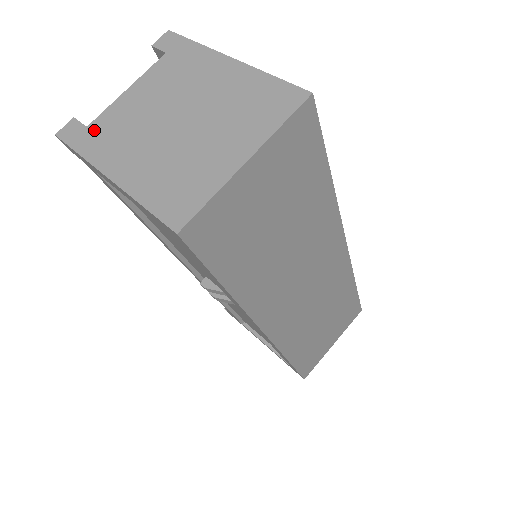
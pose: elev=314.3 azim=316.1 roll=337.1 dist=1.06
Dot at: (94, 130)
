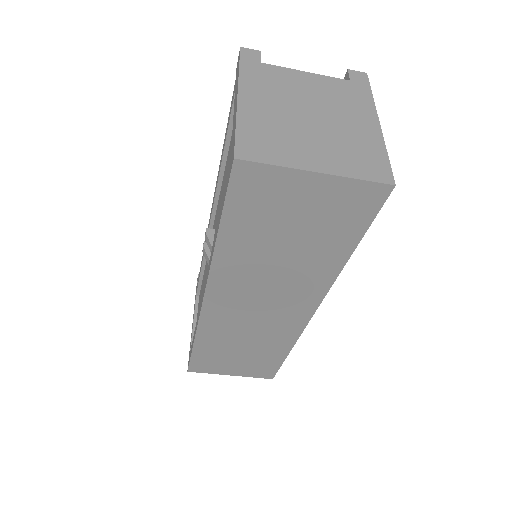
Dot at: (263, 68)
